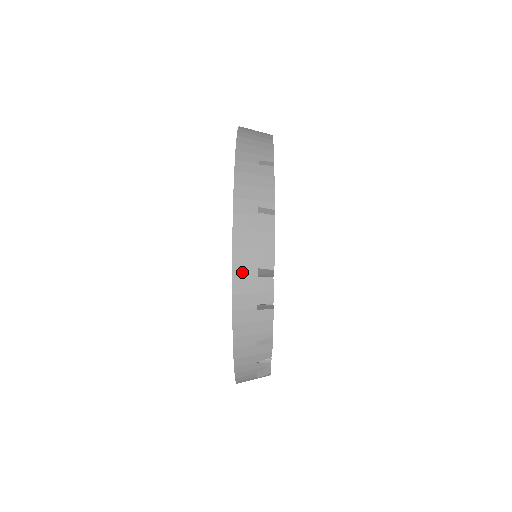
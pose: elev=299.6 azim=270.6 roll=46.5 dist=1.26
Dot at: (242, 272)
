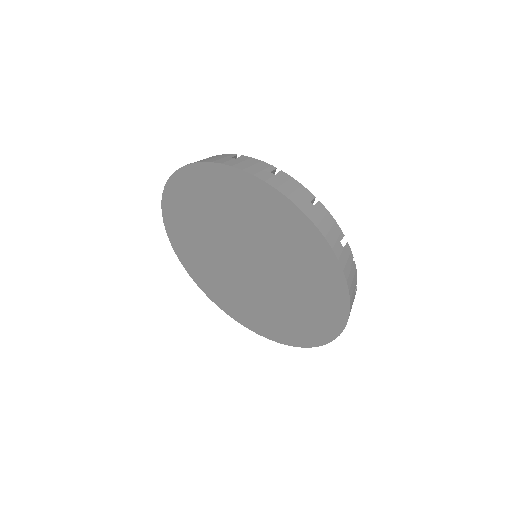
Dot at: (338, 251)
